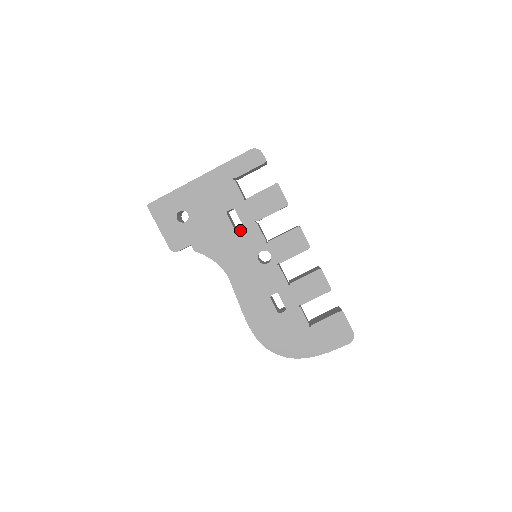
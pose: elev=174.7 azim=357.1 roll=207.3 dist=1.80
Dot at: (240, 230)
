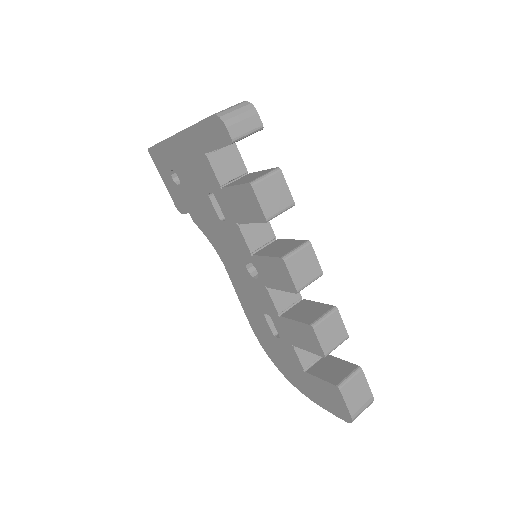
Dot at: (224, 224)
